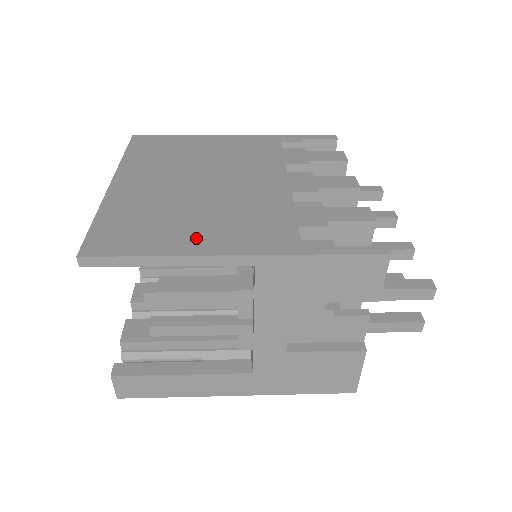
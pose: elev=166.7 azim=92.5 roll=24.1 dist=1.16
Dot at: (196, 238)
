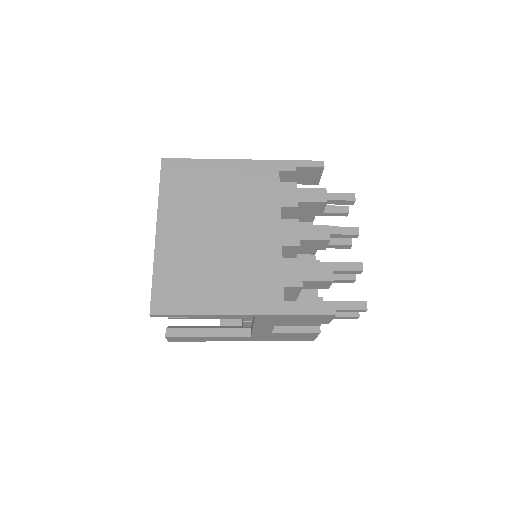
Dot at: (219, 298)
